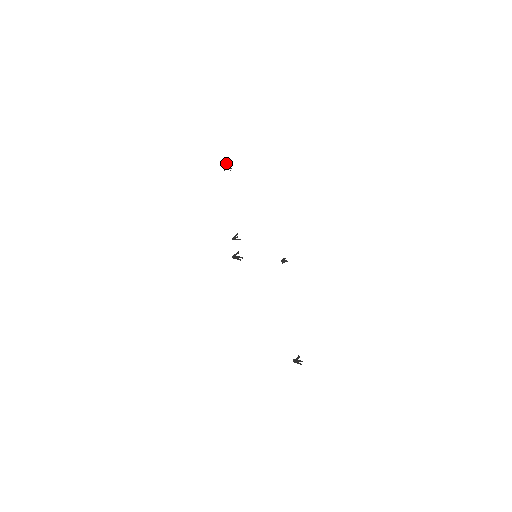
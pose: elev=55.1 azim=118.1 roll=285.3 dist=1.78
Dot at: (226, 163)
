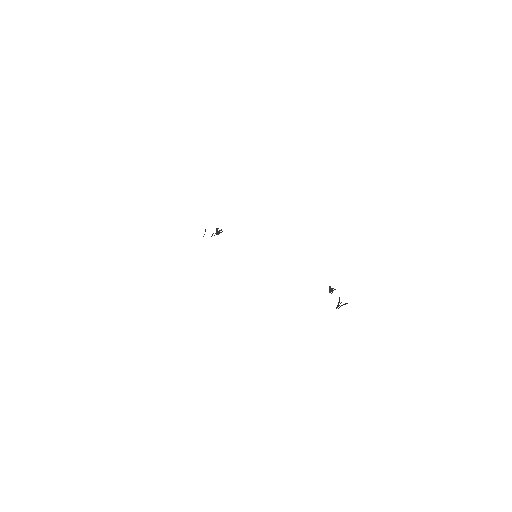
Dot at: (216, 230)
